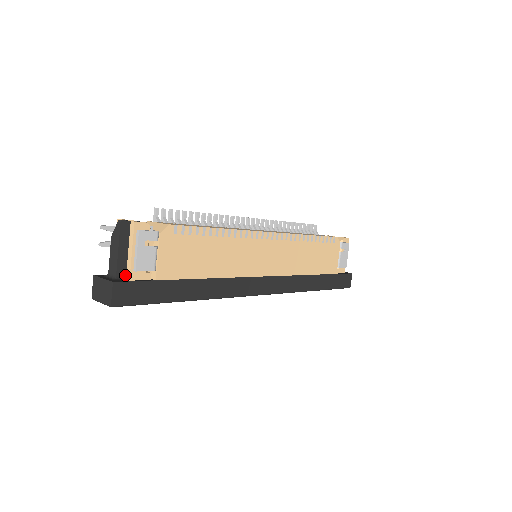
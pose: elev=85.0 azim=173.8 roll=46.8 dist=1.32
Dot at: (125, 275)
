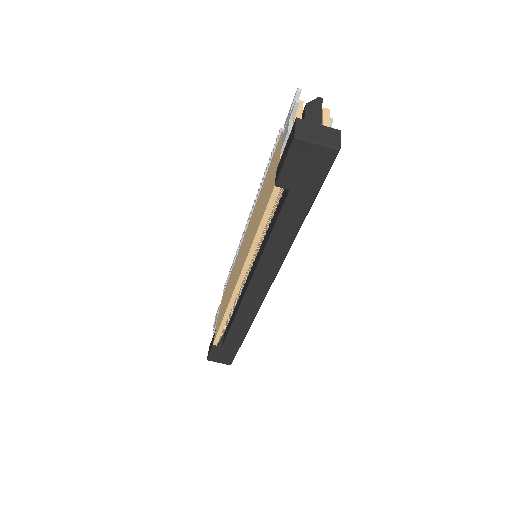
Dot at: occluded
